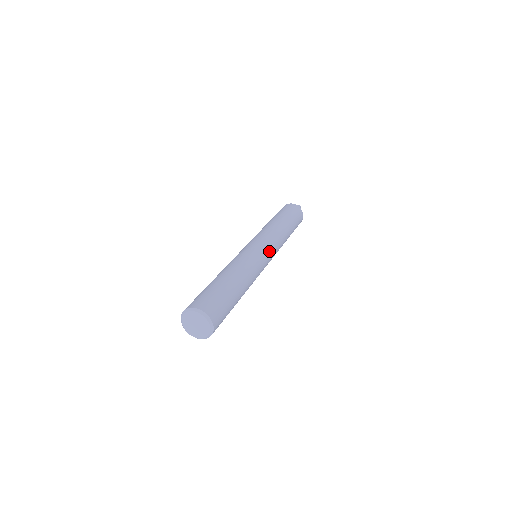
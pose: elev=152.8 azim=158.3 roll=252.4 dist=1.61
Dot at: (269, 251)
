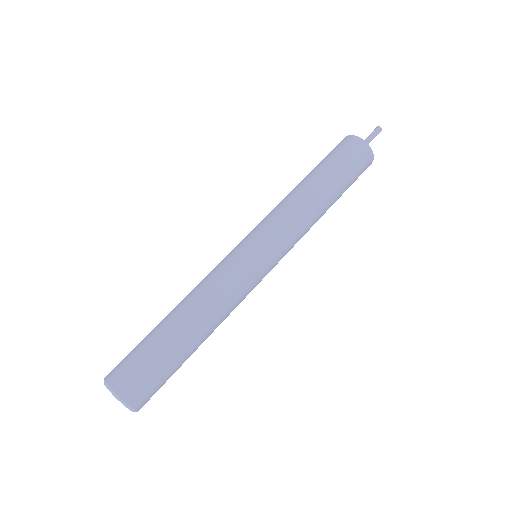
Dot at: occluded
